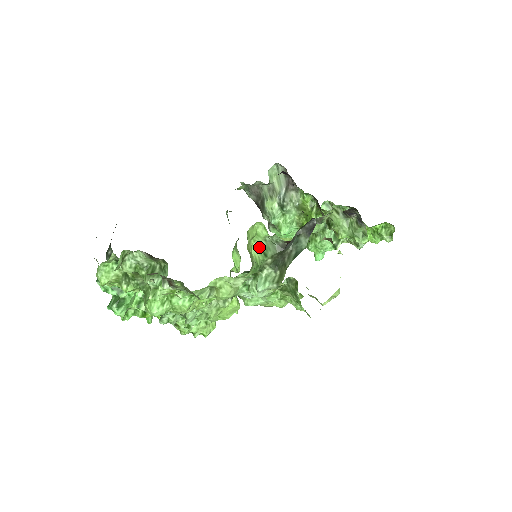
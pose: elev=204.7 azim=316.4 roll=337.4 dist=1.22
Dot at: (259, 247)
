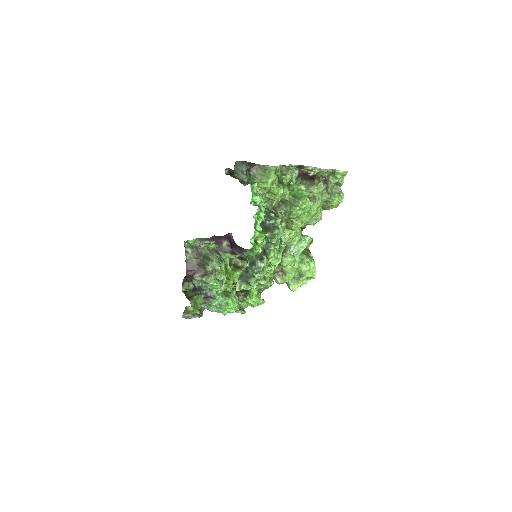
Dot at: occluded
